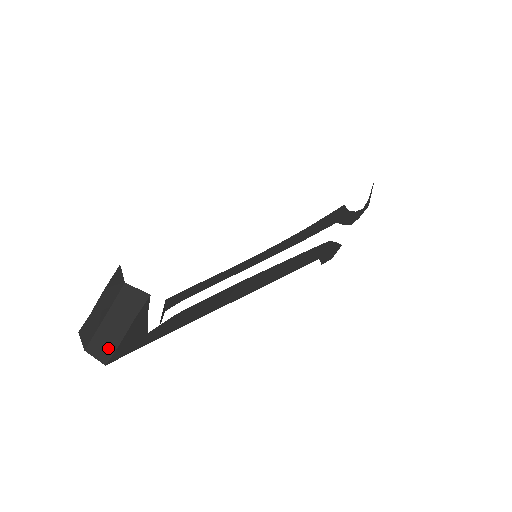
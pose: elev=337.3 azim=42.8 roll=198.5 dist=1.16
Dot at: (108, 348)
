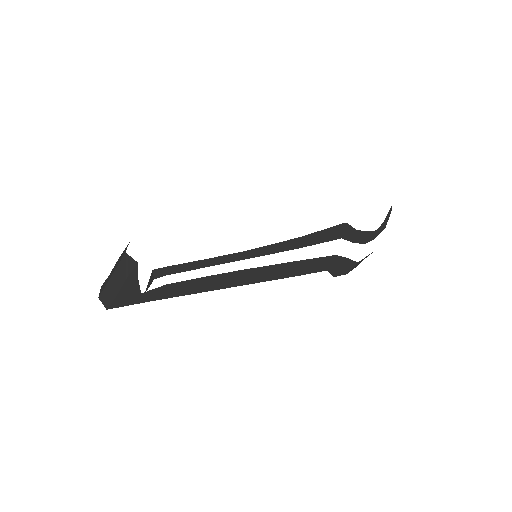
Dot at: (110, 298)
